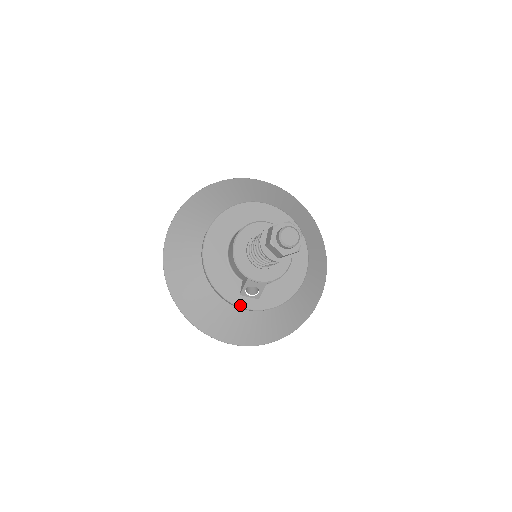
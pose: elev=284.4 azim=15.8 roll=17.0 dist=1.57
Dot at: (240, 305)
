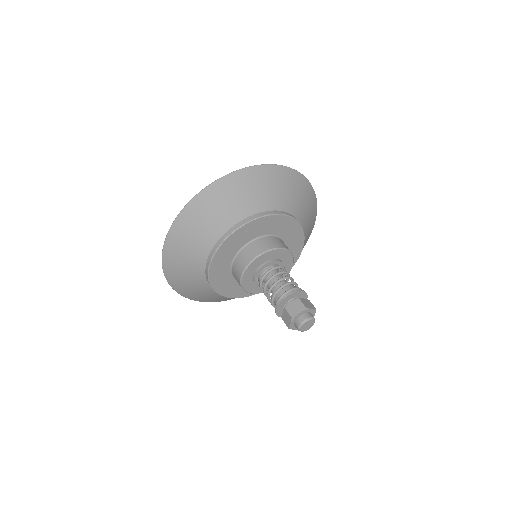
Dot at: (246, 296)
